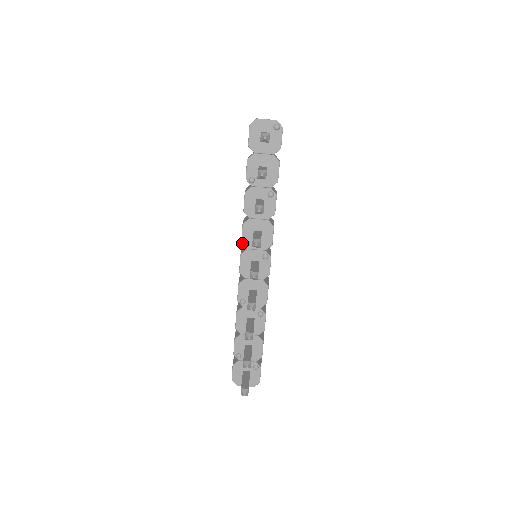
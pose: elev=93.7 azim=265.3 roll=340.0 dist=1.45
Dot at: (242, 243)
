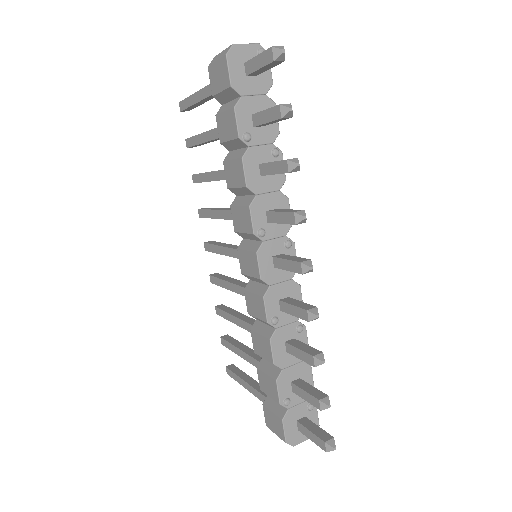
Dot at: (255, 235)
